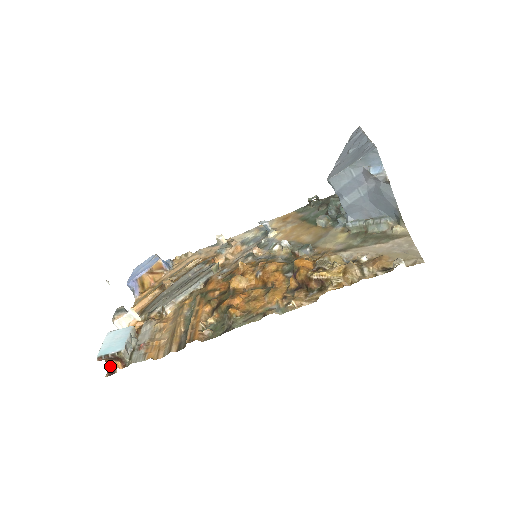
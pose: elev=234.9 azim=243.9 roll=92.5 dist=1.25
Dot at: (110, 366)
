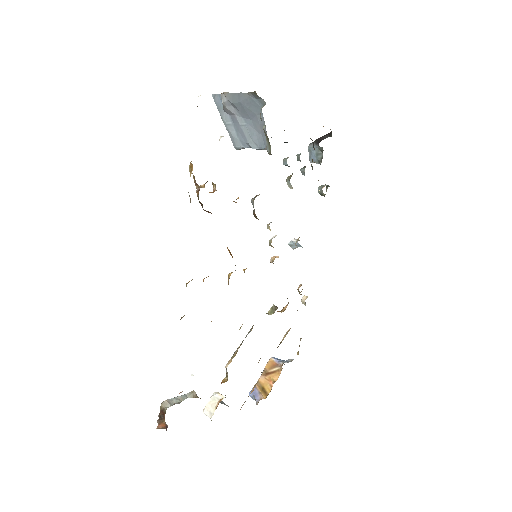
Dot at: occluded
